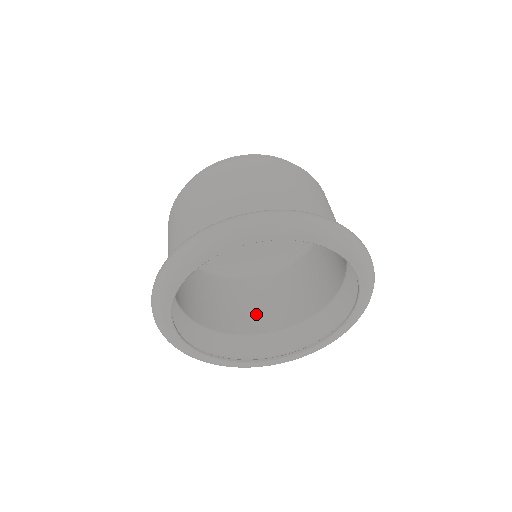
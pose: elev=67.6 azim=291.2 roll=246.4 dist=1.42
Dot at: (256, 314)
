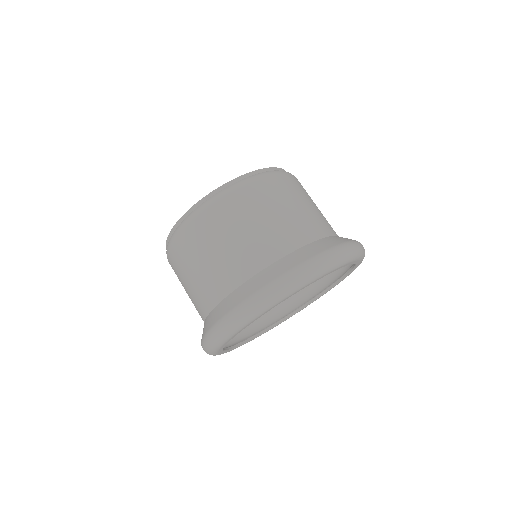
Dot at: occluded
